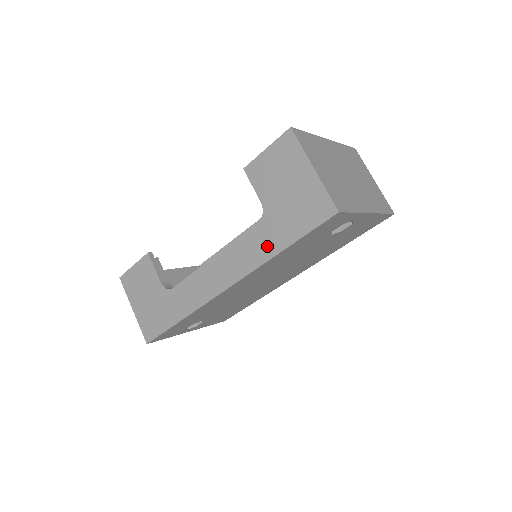
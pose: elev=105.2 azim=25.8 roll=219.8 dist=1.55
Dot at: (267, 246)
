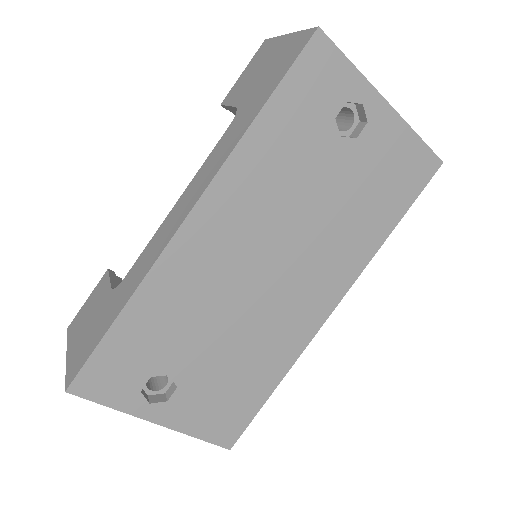
Dot at: (239, 129)
